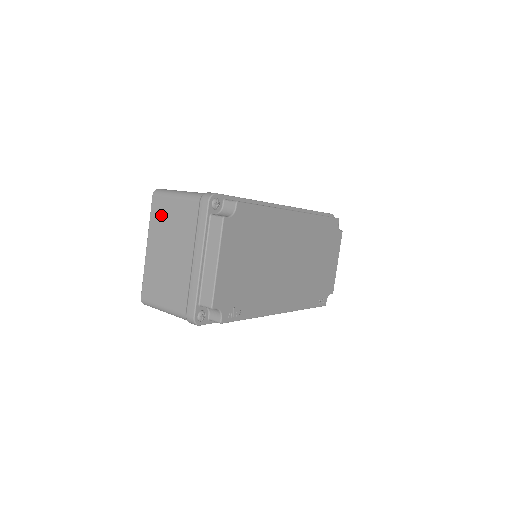
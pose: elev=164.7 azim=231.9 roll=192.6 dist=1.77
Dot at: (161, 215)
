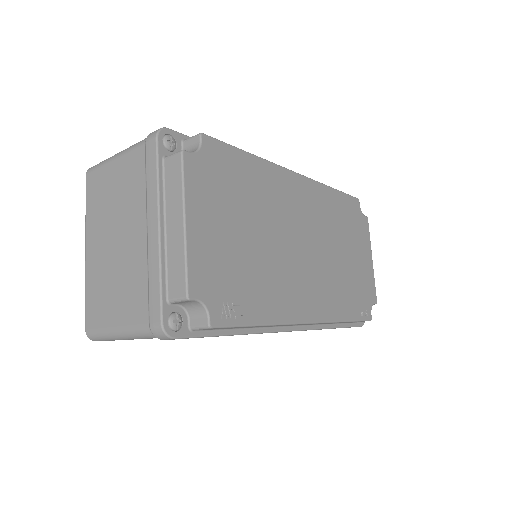
Dot at: (98, 194)
